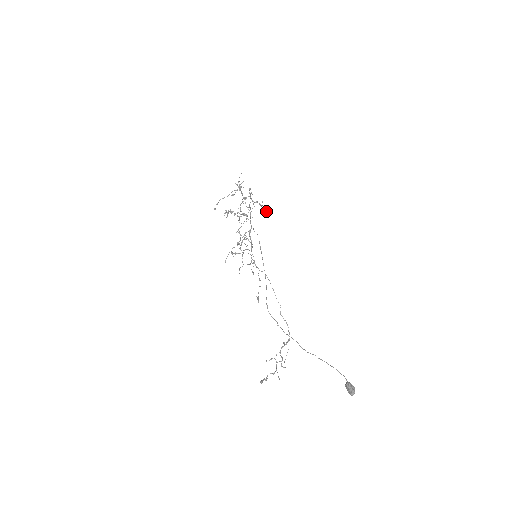
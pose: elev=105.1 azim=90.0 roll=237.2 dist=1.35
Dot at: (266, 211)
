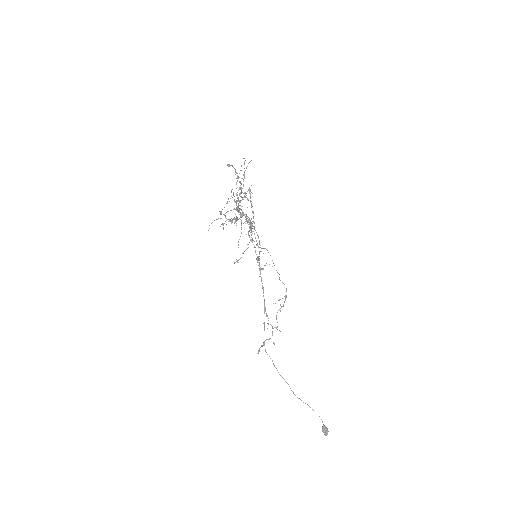
Dot at: (266, 313)
